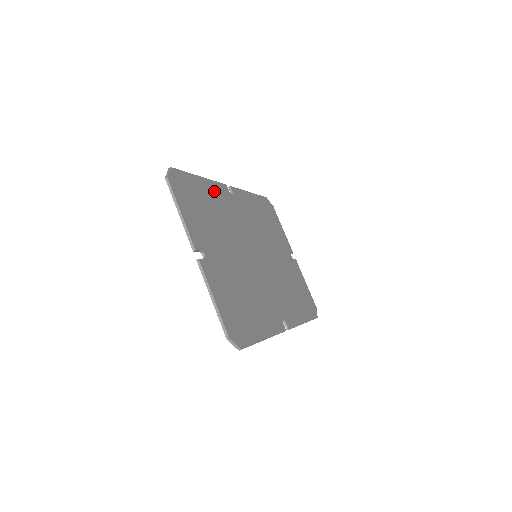
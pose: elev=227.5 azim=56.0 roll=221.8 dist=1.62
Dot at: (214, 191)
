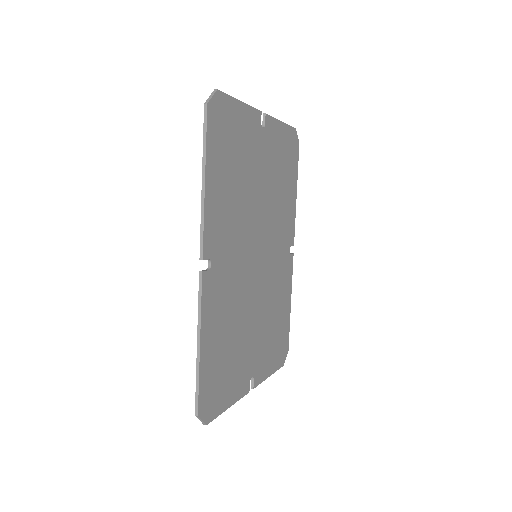
Dot at: (211, 320)
